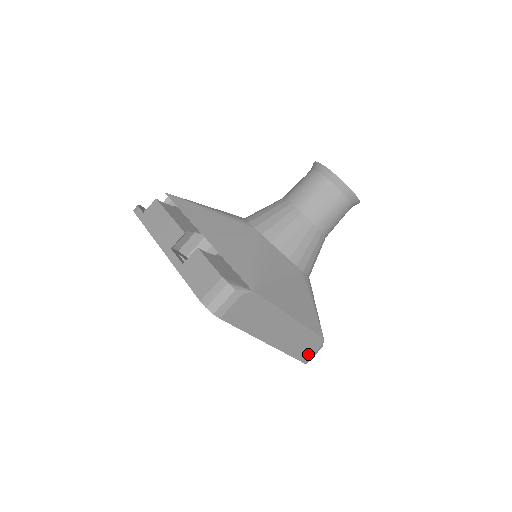
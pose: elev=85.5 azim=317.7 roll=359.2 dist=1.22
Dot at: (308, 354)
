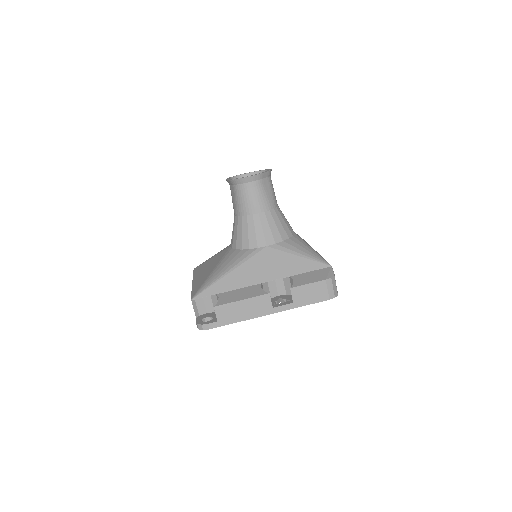
Dot at: occluded
